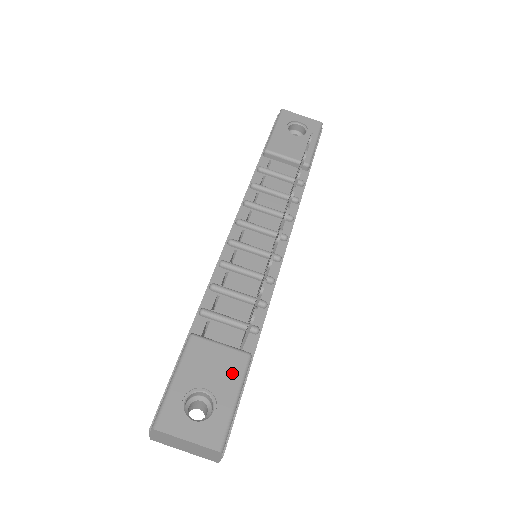
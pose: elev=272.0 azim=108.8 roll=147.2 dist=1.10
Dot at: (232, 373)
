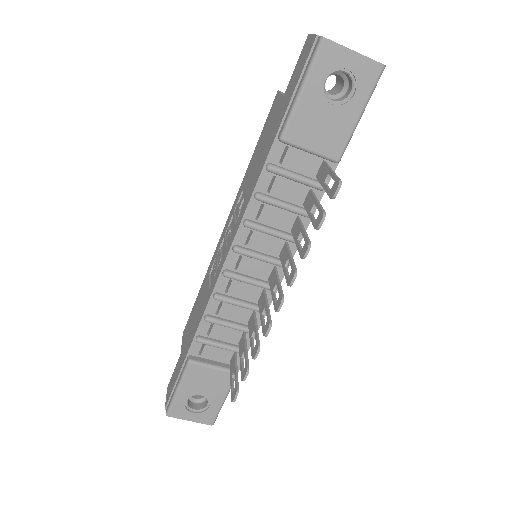
Dot at: (222, 386)
